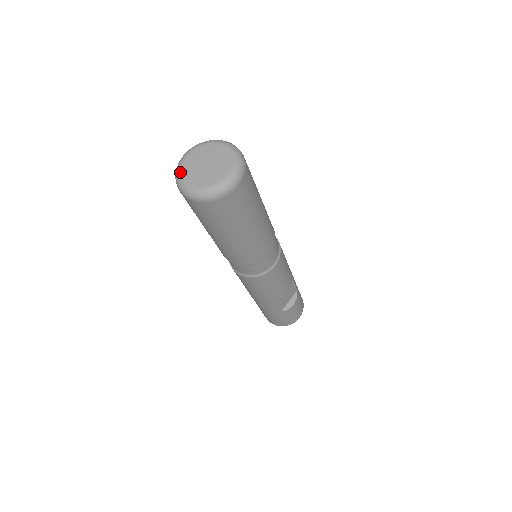
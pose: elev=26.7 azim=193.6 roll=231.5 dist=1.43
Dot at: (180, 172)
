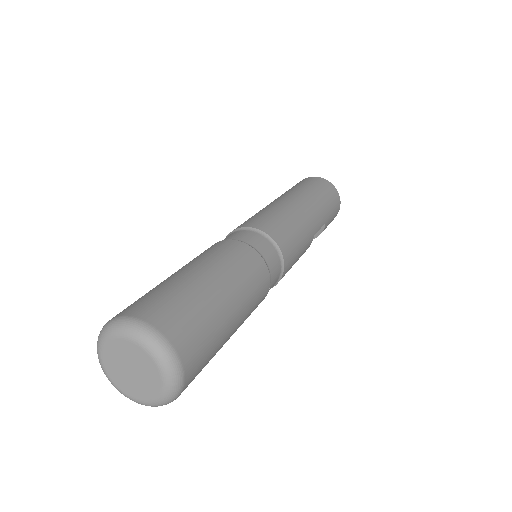
Dot at: (101, 363)
